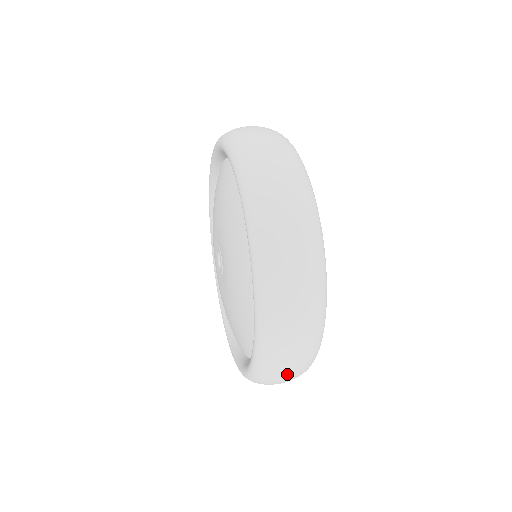
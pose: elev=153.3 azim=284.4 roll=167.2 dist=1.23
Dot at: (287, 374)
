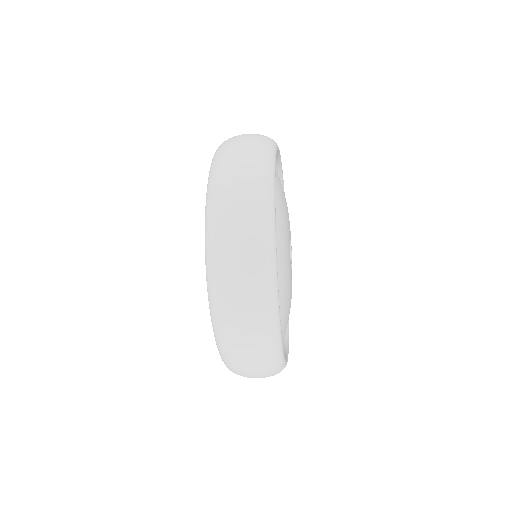
Dot at: (238, 164)
